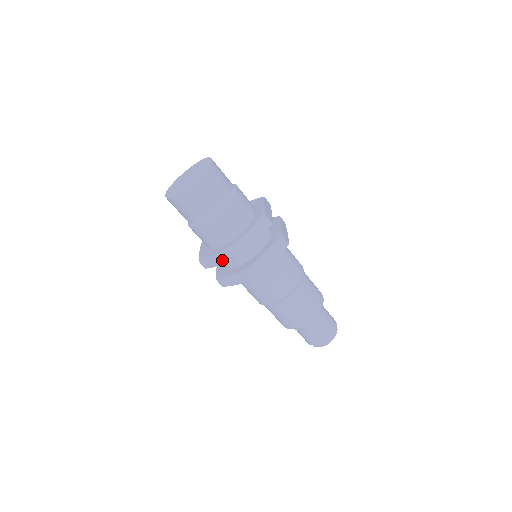
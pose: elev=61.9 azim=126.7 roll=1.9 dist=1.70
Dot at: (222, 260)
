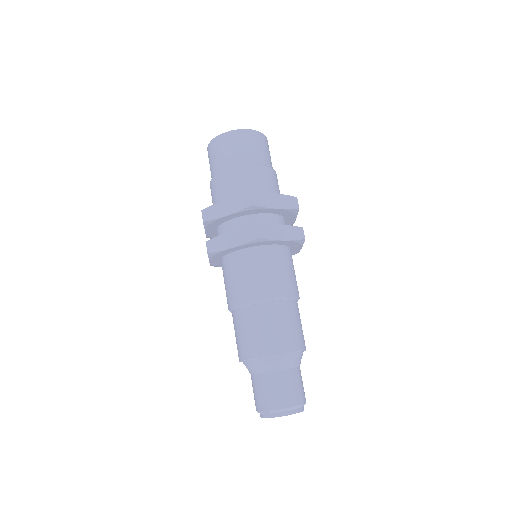
Dot at: (232, 207)
